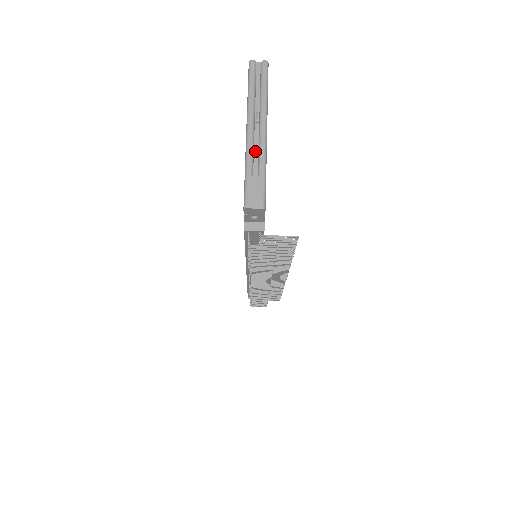
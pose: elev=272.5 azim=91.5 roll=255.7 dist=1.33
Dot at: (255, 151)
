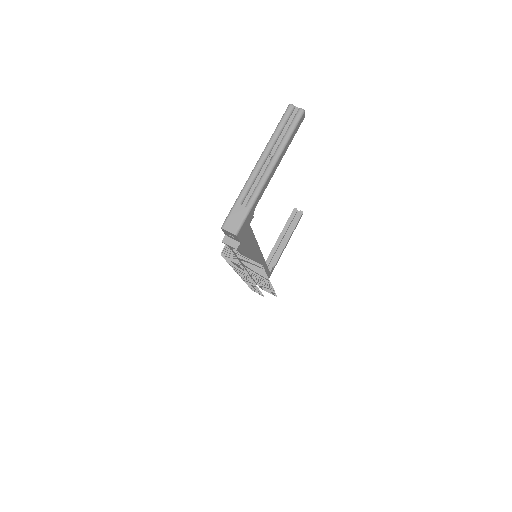
Dot at: (254, 184)
